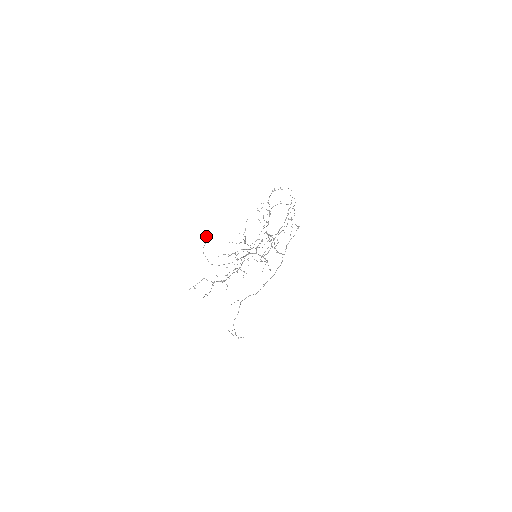
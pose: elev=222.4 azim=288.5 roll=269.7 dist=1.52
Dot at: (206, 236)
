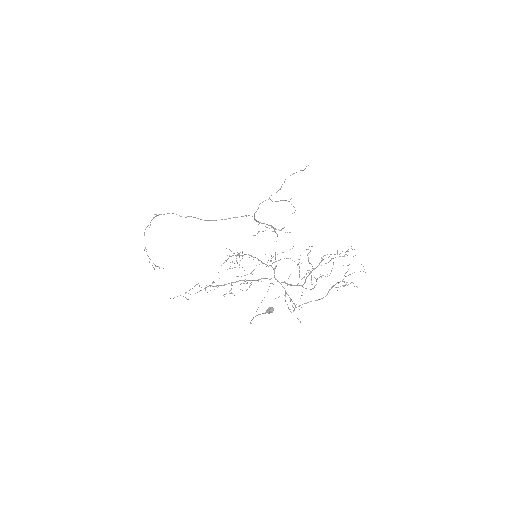
Dot at: (270, 312)
